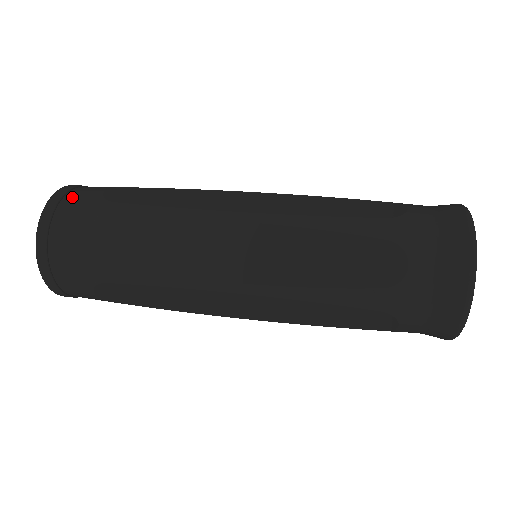
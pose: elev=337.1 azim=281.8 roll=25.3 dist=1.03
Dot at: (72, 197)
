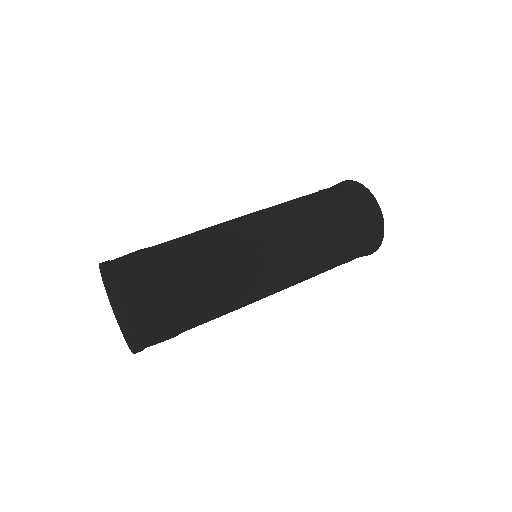
Dot at: (118, 258)
